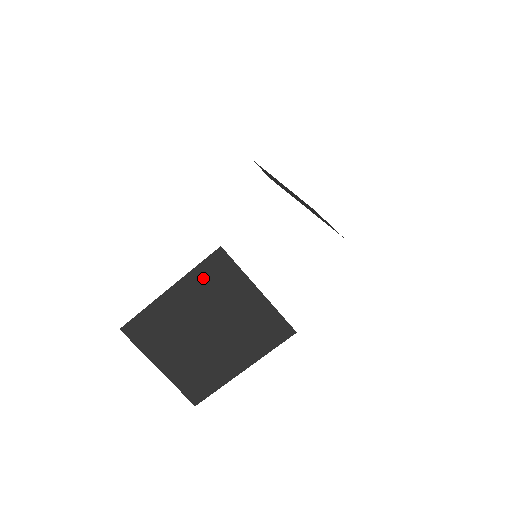
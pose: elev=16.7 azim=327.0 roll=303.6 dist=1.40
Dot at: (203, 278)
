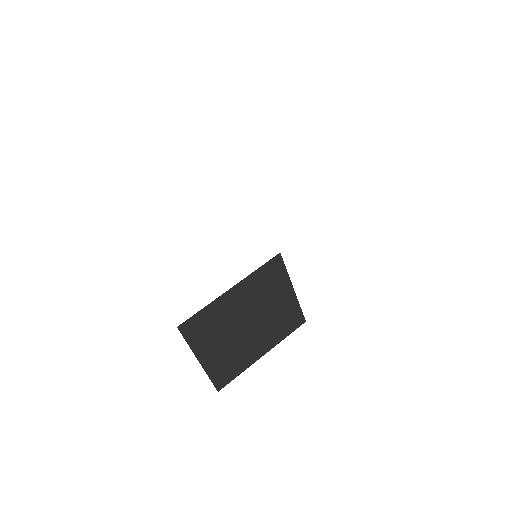
Dot at: (260, 279)
